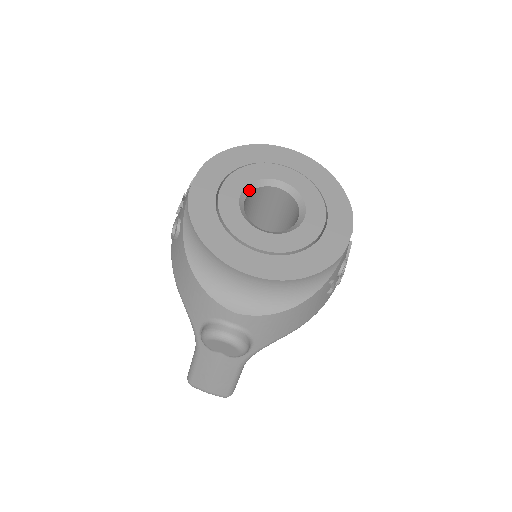
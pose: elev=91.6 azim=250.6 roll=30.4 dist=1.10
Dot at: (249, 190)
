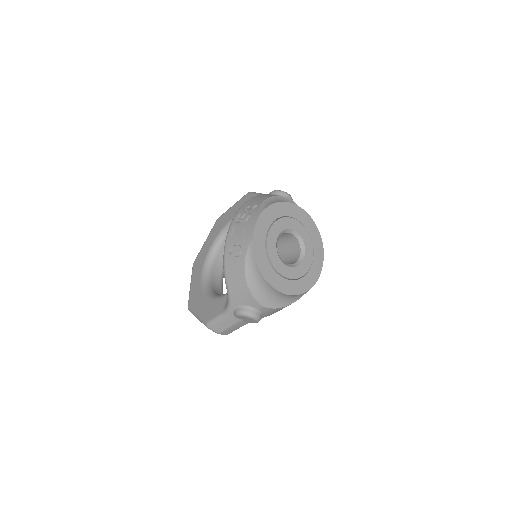
Dot at: occluded
